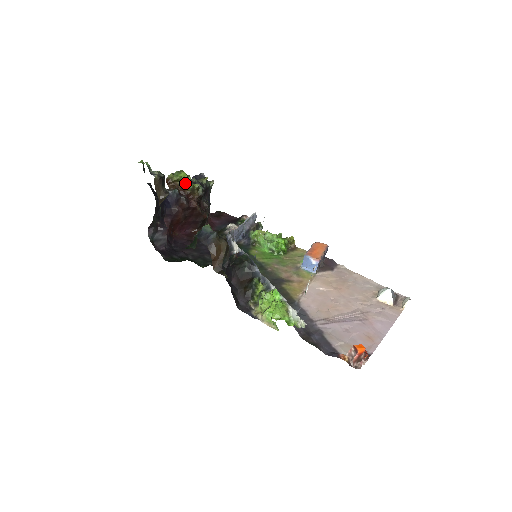
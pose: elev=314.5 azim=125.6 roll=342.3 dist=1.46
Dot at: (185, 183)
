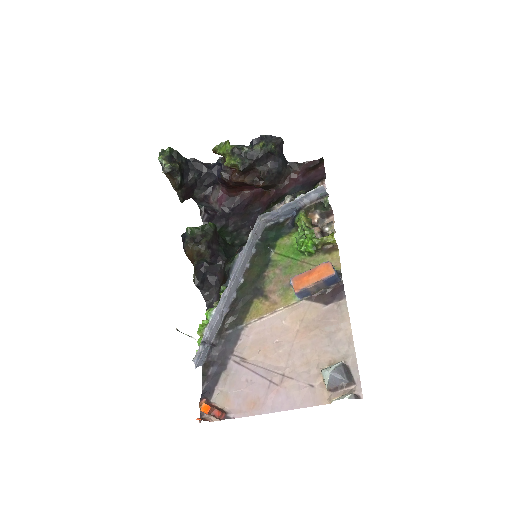
Dot at: (228, 156)
